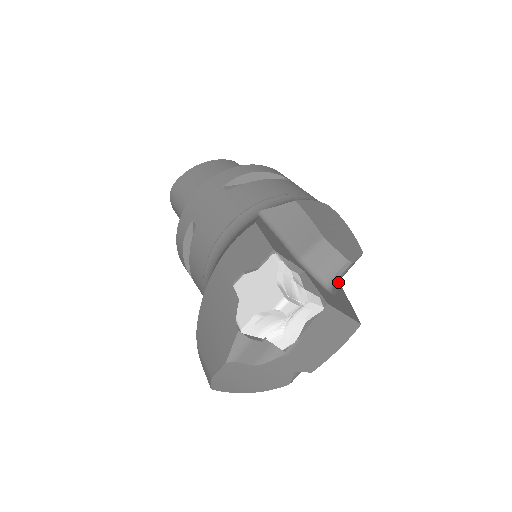
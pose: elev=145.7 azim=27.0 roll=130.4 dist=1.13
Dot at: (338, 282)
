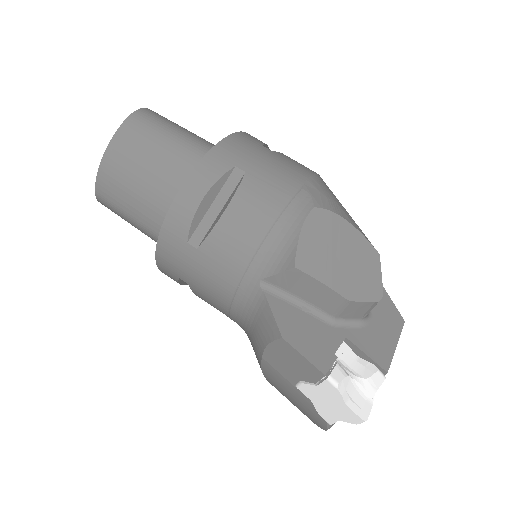
Dot at: occluded
